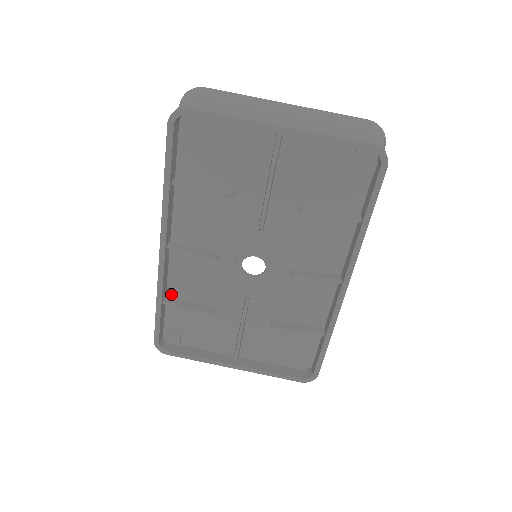
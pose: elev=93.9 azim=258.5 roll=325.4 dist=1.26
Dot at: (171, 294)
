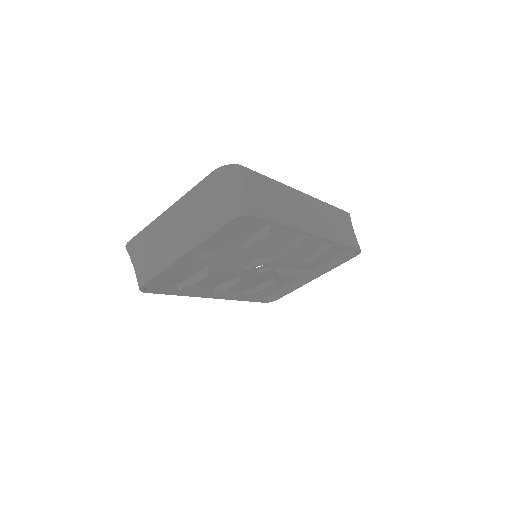
Dot at: (245, 290)
